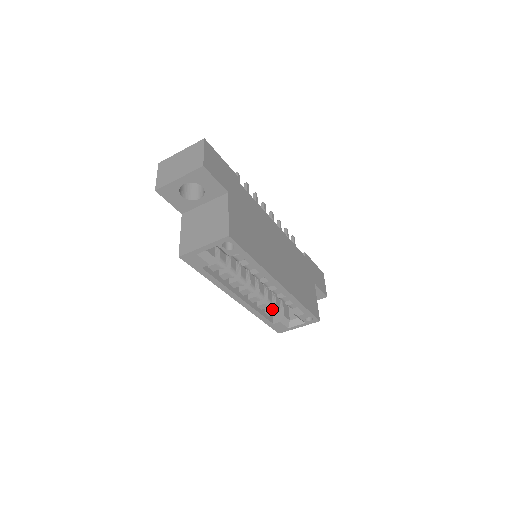
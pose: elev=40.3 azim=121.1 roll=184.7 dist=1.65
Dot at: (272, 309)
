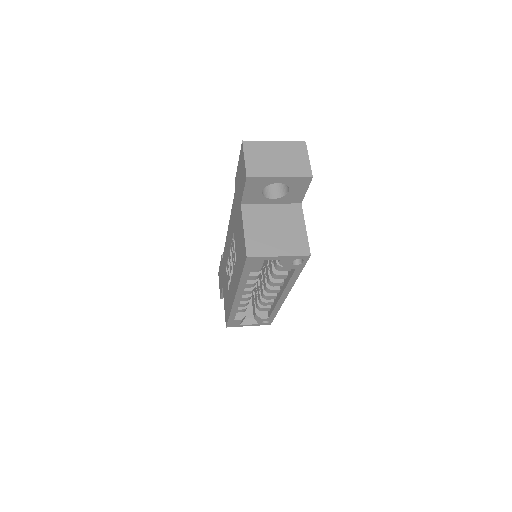
Dot at: (244, 308)
